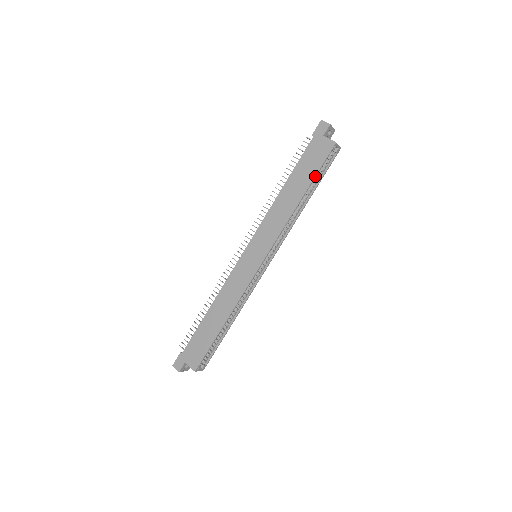
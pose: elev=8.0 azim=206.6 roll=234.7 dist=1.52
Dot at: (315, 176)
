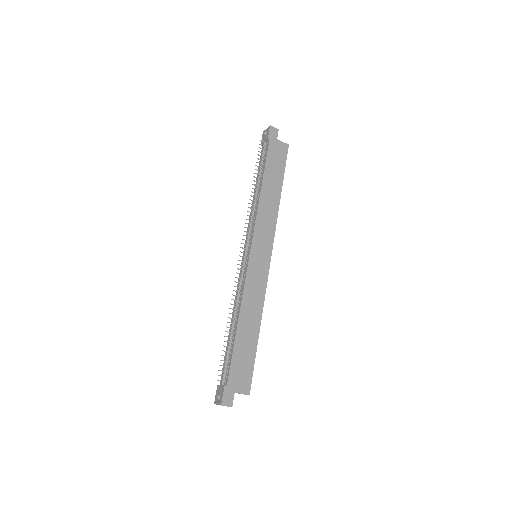
Dot at: occluded
